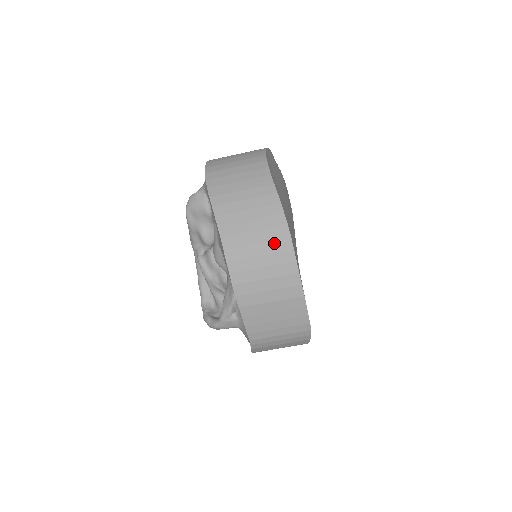
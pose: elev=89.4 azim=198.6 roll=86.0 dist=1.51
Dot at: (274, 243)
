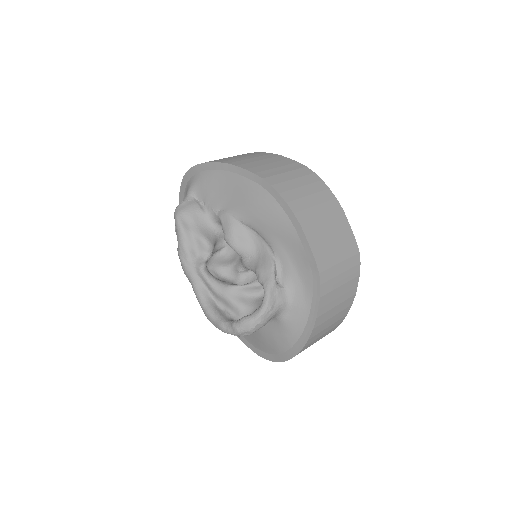
Dot at: (298, 171)
